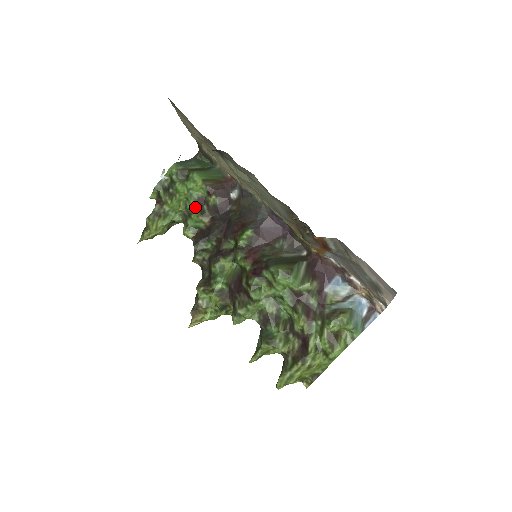
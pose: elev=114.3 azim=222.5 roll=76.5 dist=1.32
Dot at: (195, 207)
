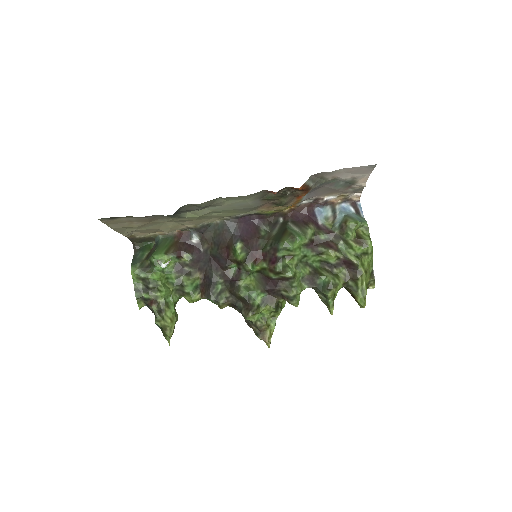
Dot at: (179, 277)
